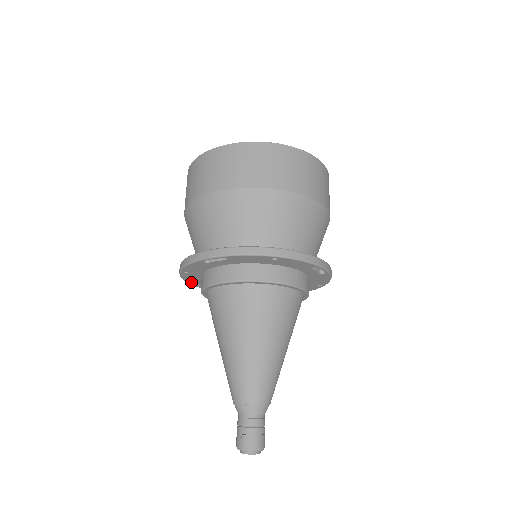
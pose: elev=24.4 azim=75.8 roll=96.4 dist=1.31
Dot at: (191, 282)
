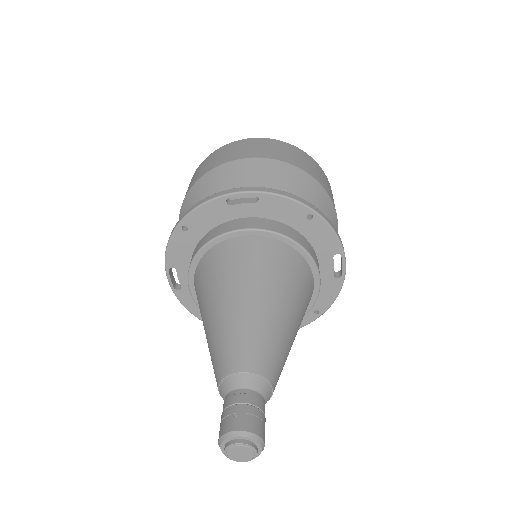
Dot at: (171, 262)
